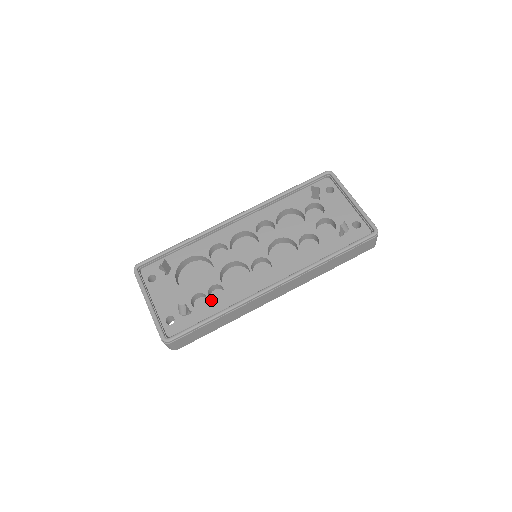
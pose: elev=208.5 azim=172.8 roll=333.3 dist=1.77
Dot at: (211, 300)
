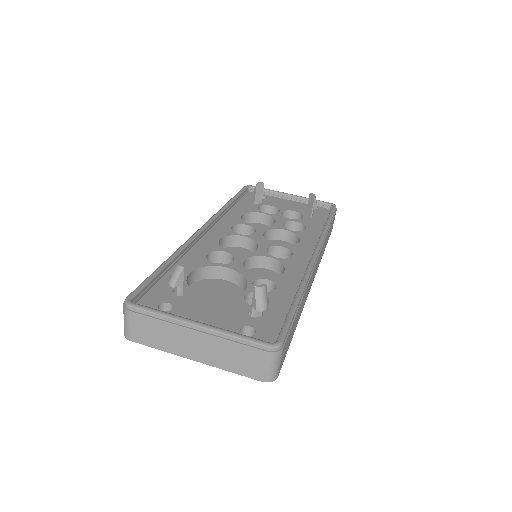
Dot at: (269, 293)
